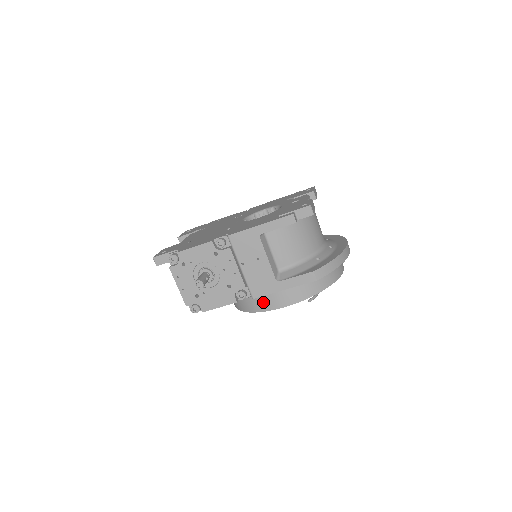
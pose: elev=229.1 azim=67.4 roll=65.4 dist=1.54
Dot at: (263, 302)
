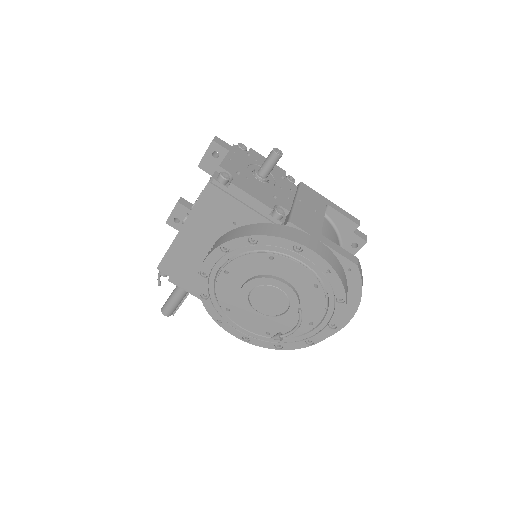
Dot at: (295, 234)
